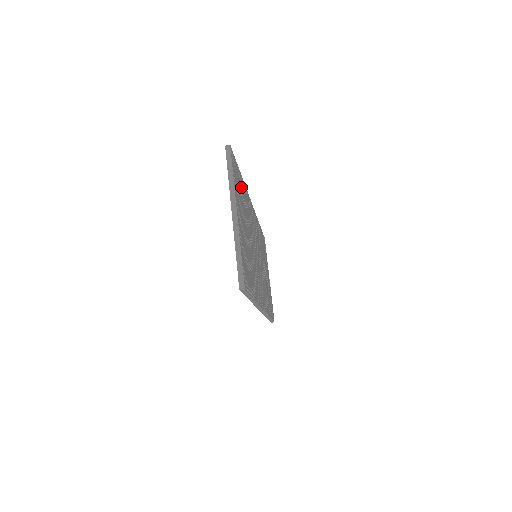
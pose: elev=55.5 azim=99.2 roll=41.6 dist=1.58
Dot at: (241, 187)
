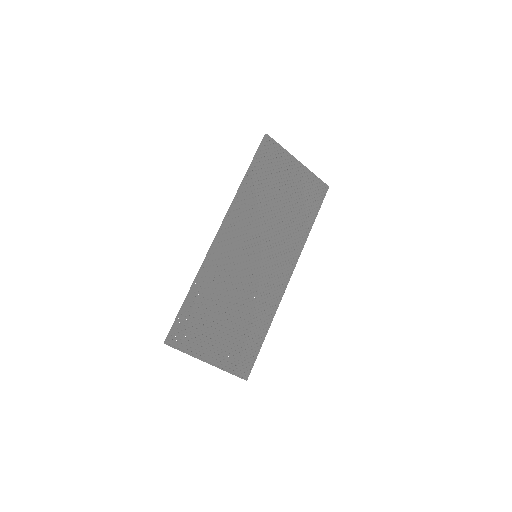
Dot at: (197, 309)
